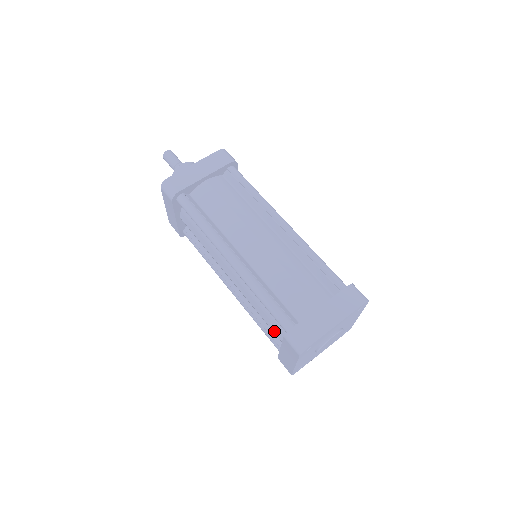
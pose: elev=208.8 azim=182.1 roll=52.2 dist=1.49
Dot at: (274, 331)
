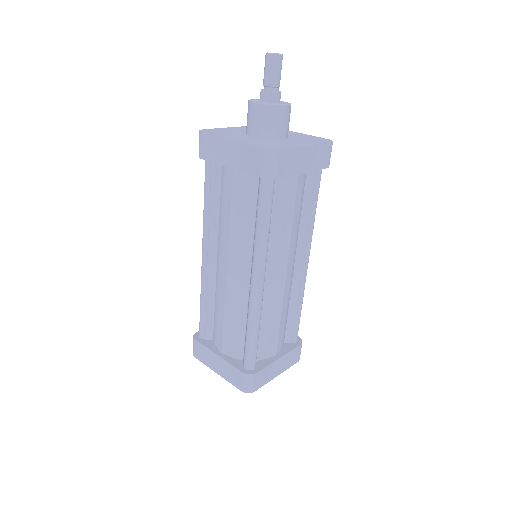
Dot at: (224, 340)
